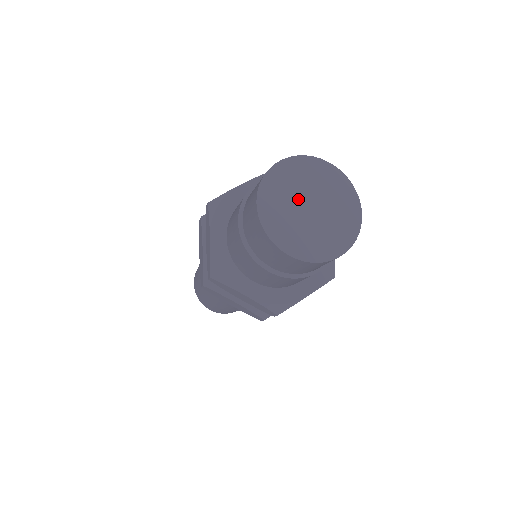
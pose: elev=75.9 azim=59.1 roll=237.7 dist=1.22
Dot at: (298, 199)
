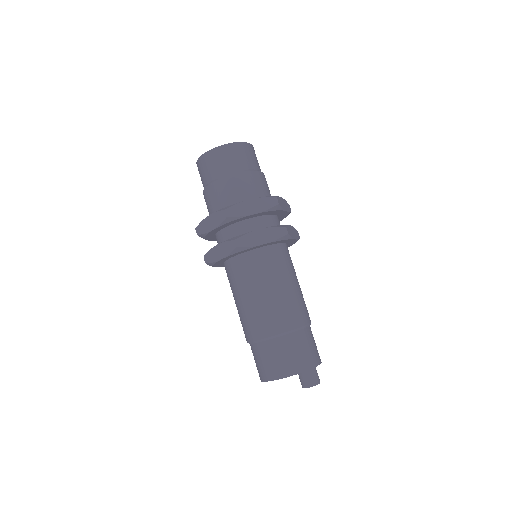
Dot at: occluded
